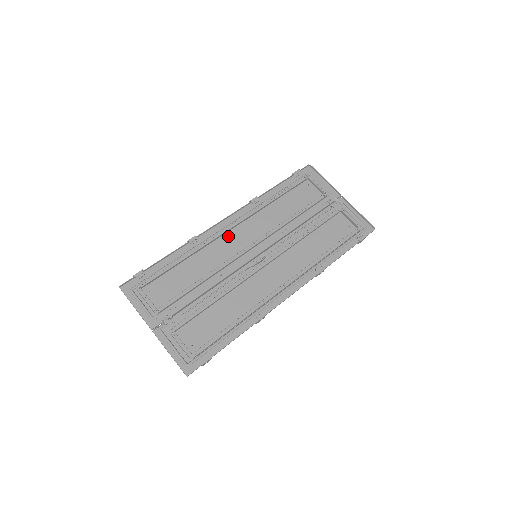
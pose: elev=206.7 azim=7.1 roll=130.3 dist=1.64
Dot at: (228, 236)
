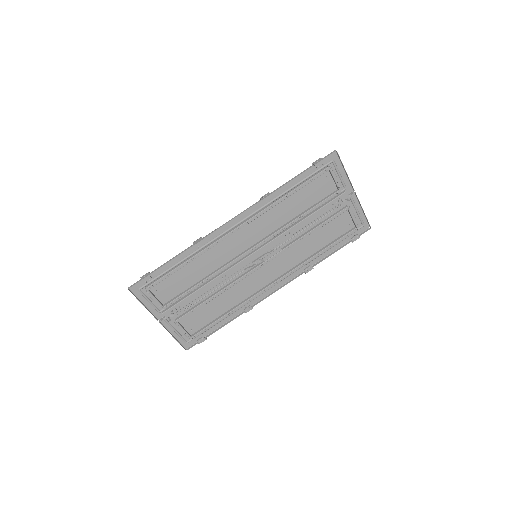
Dot at: (233, 236)
